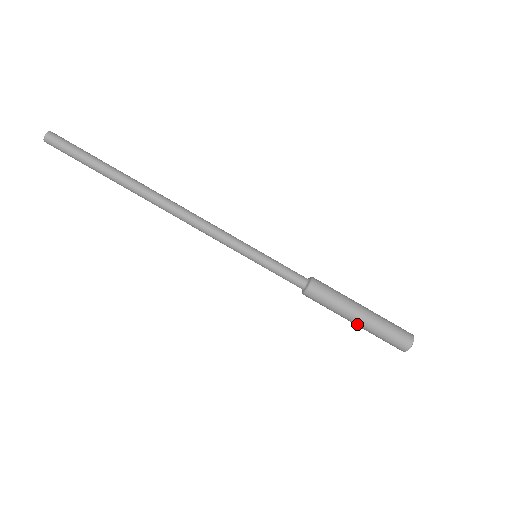
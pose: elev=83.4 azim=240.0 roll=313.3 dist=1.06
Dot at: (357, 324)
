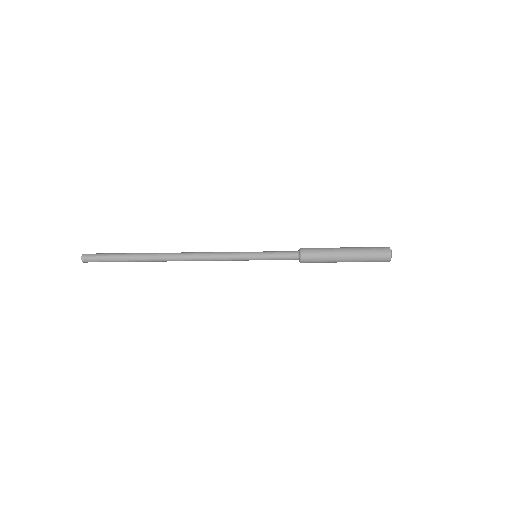
Dot at: occluded
